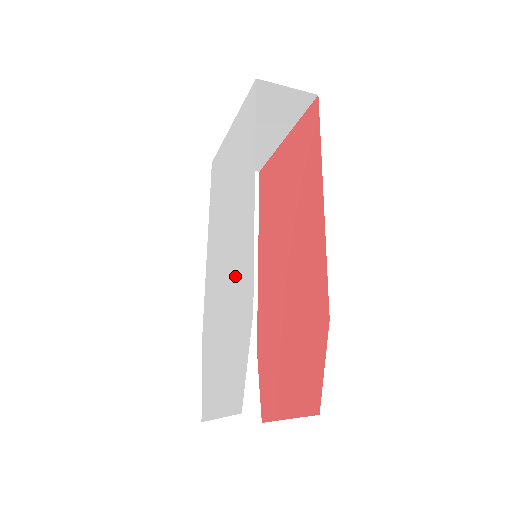
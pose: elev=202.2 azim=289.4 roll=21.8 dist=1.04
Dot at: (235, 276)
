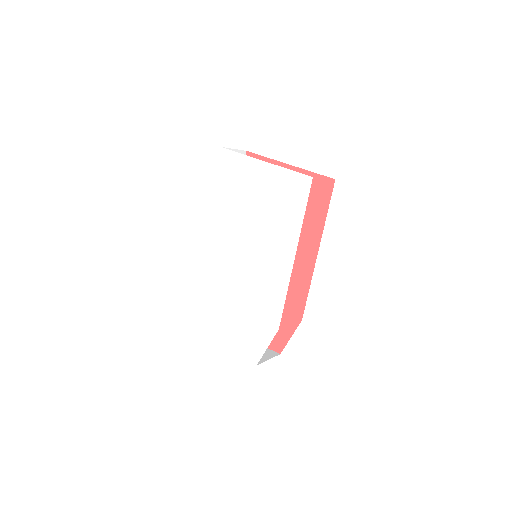
Dot at: (258, 289)
